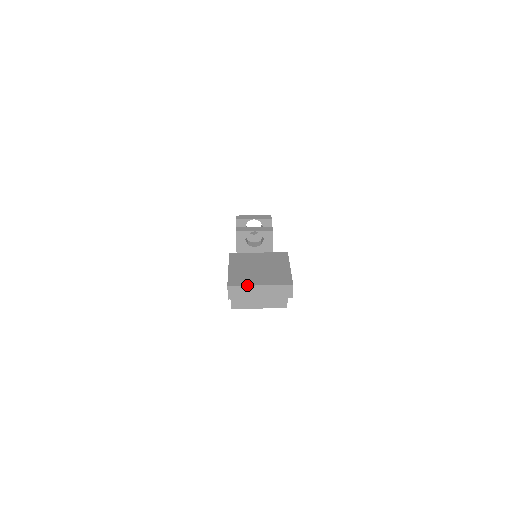
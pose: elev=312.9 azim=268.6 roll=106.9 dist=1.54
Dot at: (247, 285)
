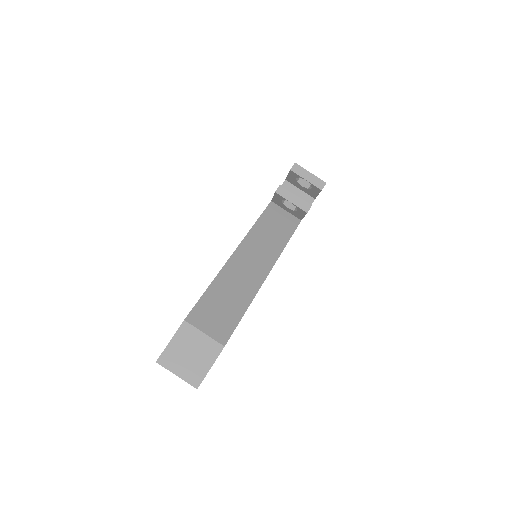
Dot at: occluded
